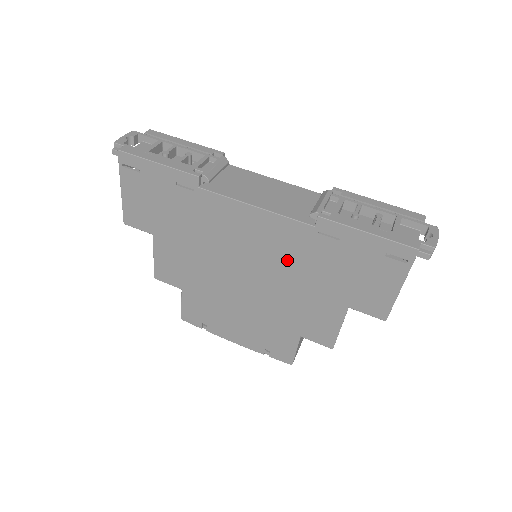
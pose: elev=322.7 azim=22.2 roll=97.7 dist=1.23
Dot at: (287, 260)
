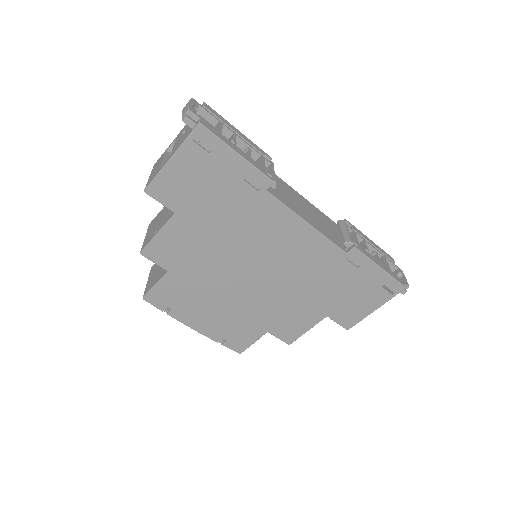
Dot at: (304, 271)
